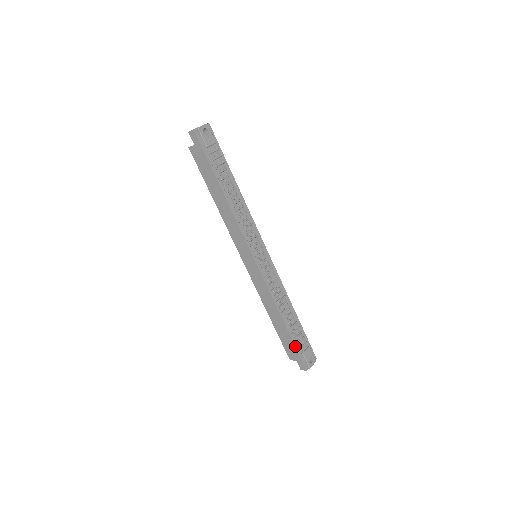
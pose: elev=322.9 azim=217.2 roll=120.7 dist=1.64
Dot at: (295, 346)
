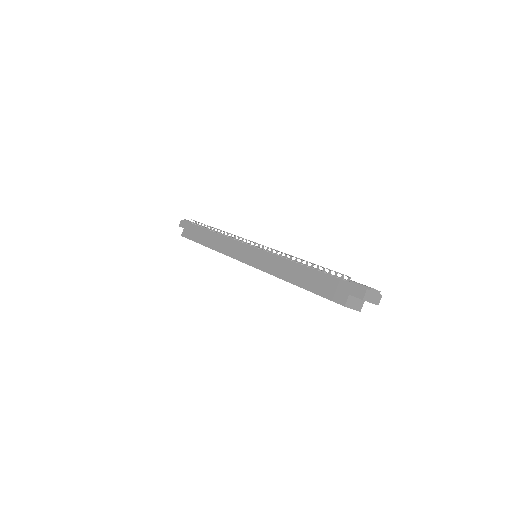
Dot at: (333, 277)
